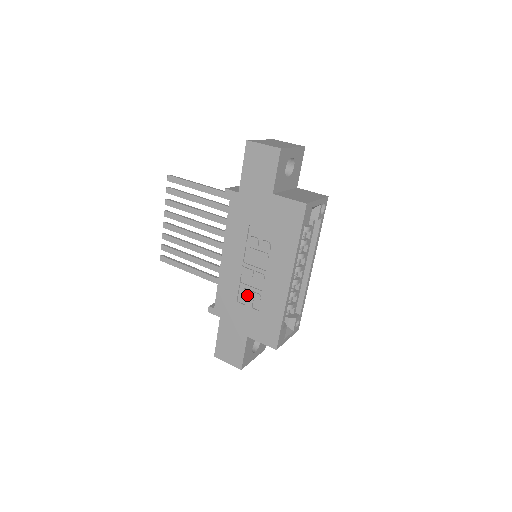
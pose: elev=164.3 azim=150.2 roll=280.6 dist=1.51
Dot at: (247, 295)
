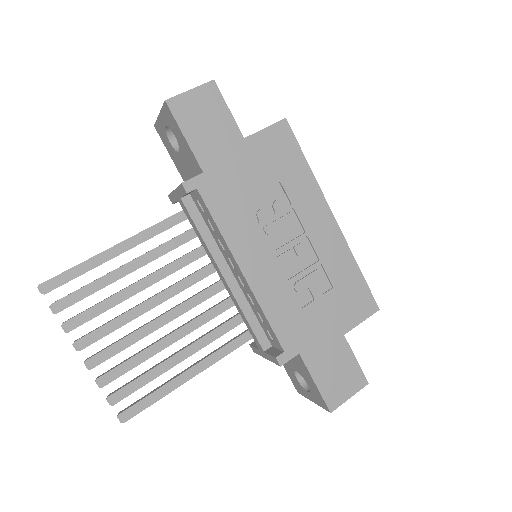
Dot at: (306, 286)
